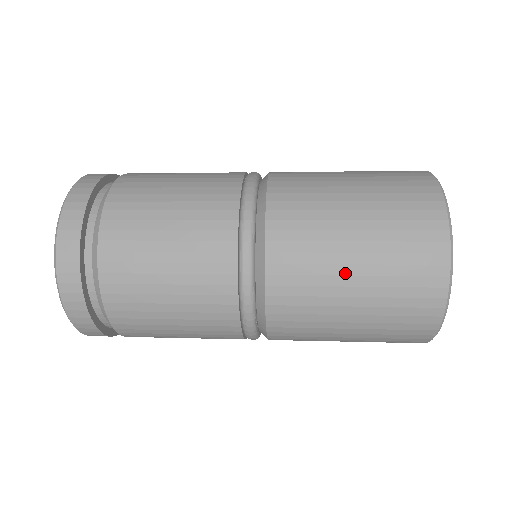
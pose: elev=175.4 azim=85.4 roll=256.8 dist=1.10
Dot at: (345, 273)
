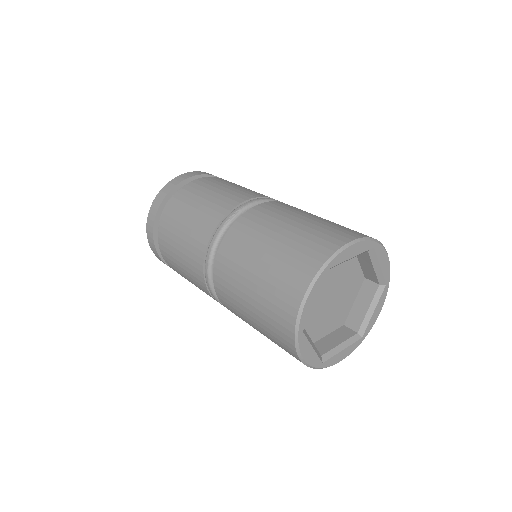
Dot at: (248, 317)
